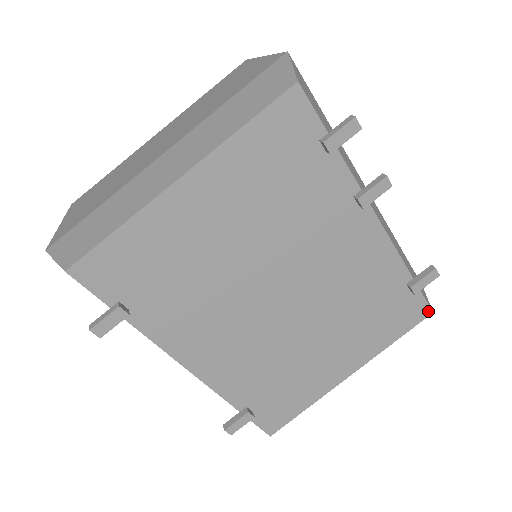
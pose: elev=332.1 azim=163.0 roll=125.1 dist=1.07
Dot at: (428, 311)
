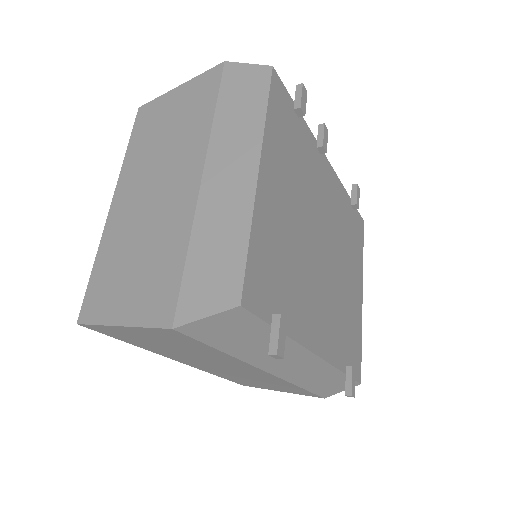
Dot at: (362, 221)
